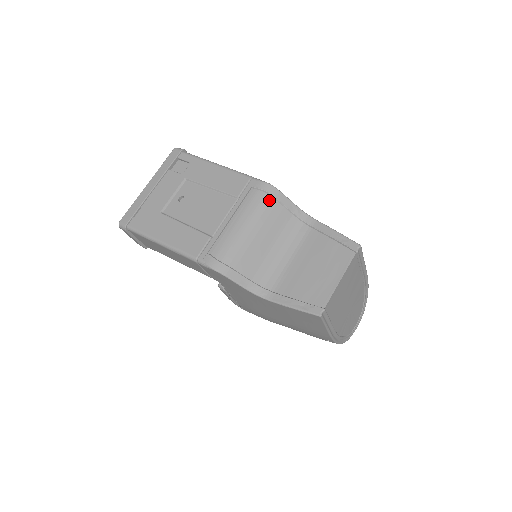
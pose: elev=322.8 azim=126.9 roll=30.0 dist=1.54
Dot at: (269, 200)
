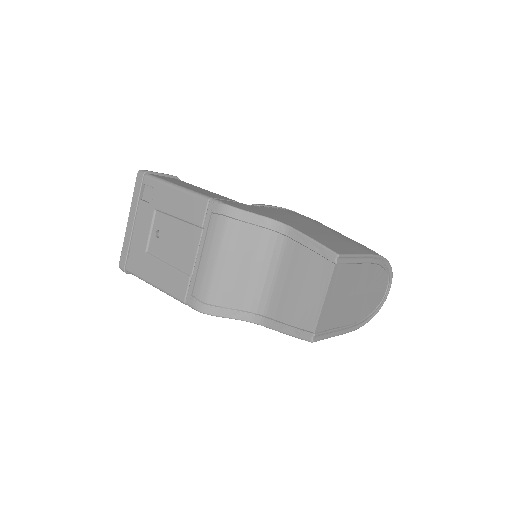
Dot at: (232, 223)
